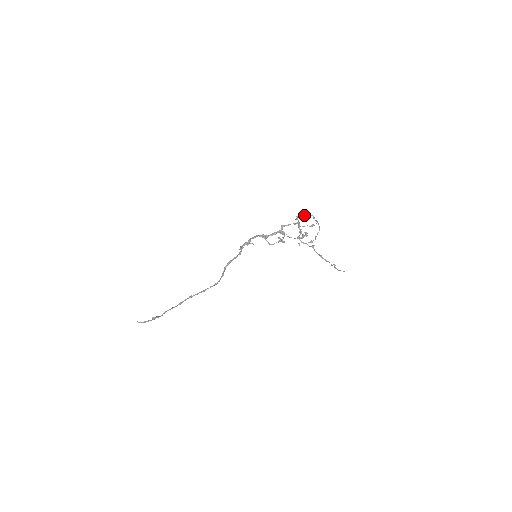
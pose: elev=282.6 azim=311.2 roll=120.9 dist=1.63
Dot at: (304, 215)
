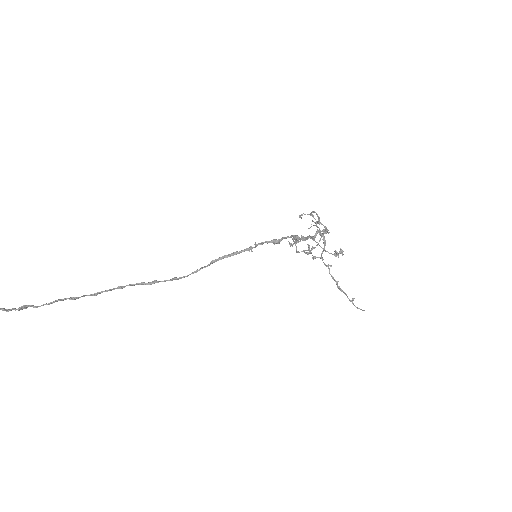
Dot at: occluded
